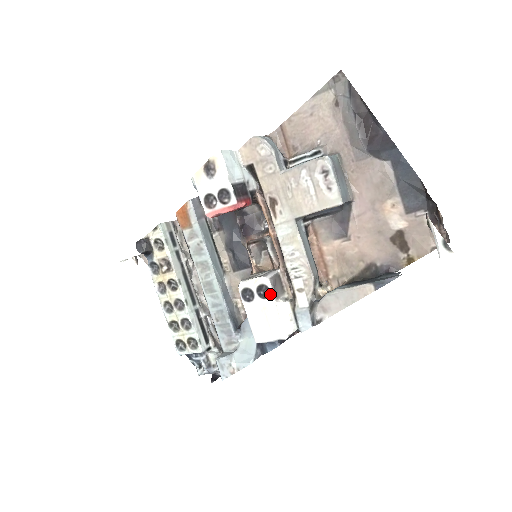
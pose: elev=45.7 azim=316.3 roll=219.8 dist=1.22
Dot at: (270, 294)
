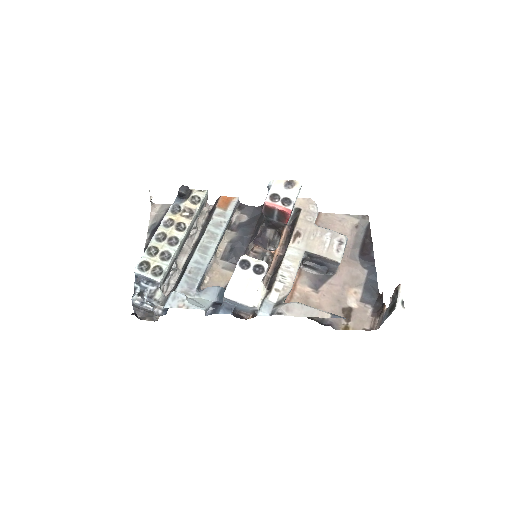
Dot at: (263, 273)
